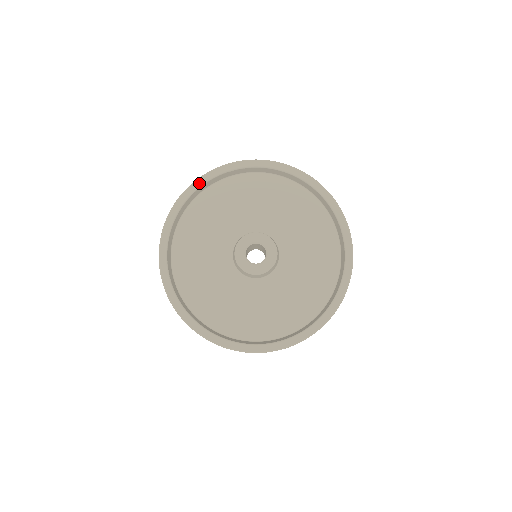
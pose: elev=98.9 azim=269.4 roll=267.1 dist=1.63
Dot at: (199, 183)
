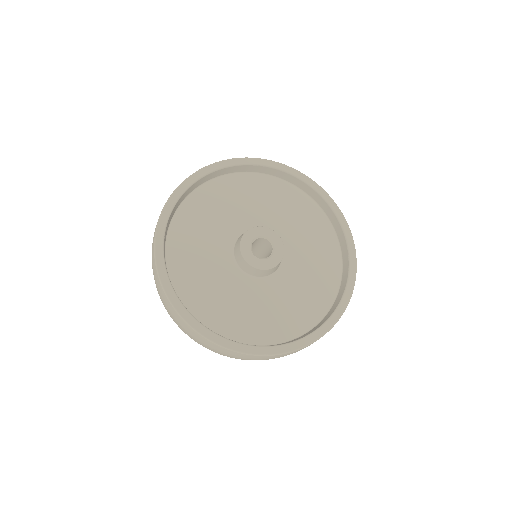
Dot at: (225, 164)
